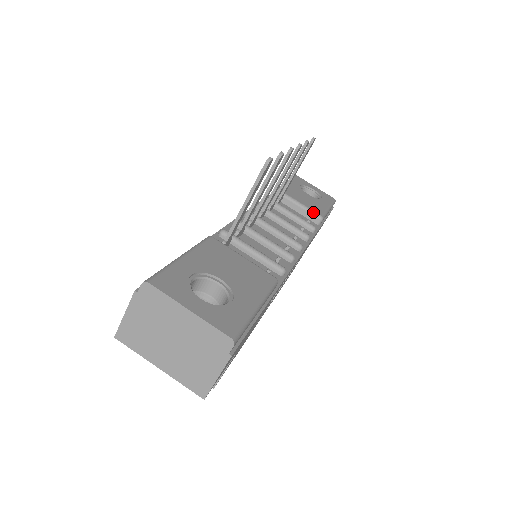
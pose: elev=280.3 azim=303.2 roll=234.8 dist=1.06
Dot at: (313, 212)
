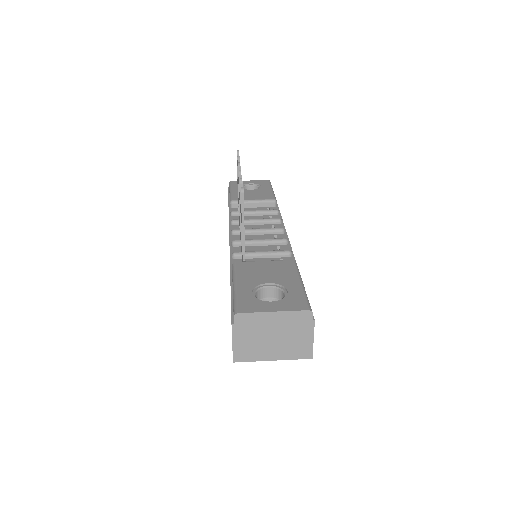
Dot at: (267, 200)
